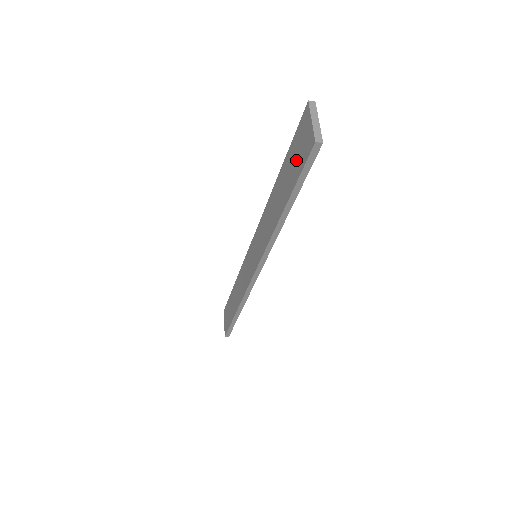
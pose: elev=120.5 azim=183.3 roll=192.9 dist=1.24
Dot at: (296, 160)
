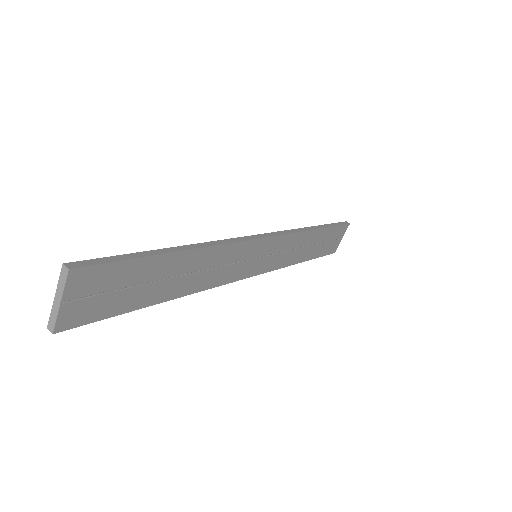
Dot at: occluded
